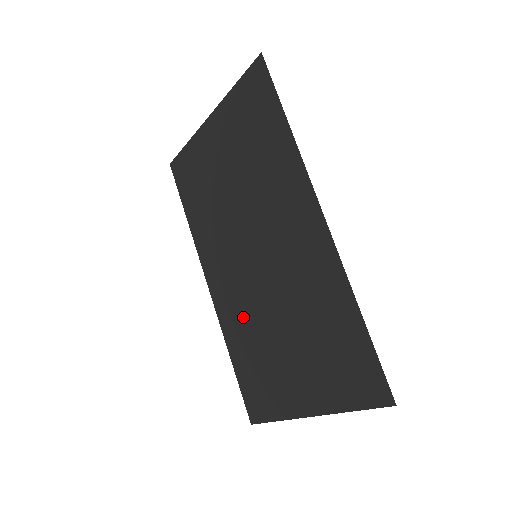
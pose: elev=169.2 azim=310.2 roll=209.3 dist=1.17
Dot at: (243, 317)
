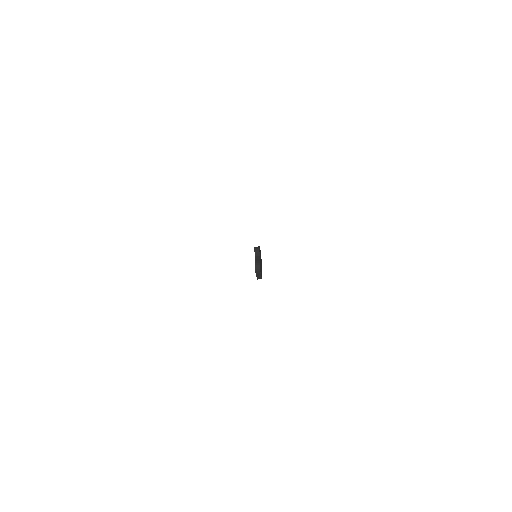
Dot at: occluded
